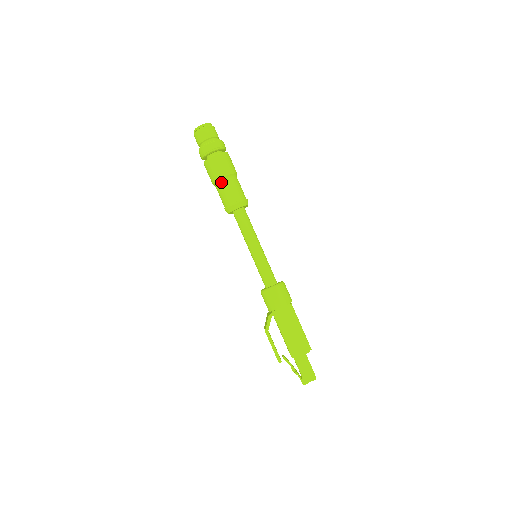
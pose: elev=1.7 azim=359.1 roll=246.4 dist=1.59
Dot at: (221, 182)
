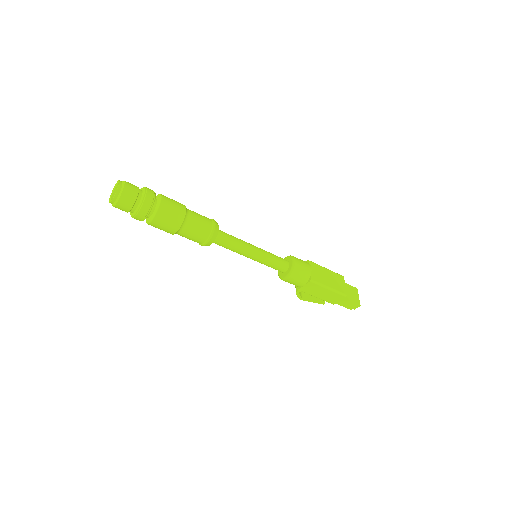
Dot at: (178, 234)
